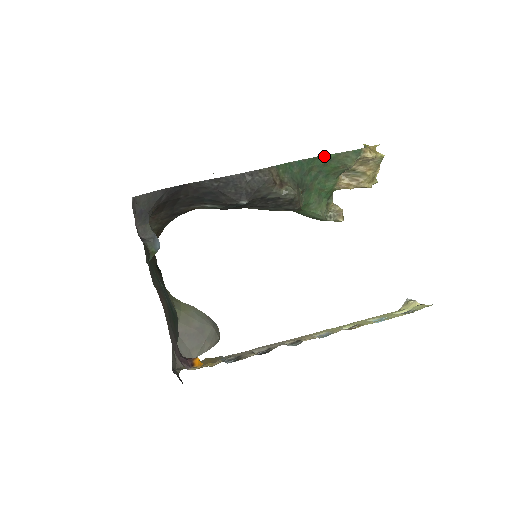
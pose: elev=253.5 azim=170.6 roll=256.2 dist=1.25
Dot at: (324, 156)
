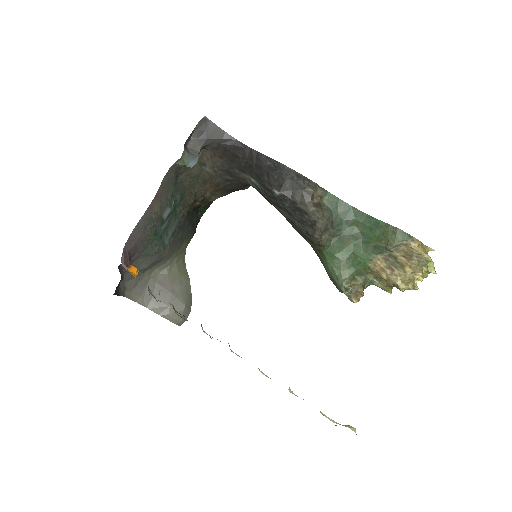
Dot at: (374, 219)
